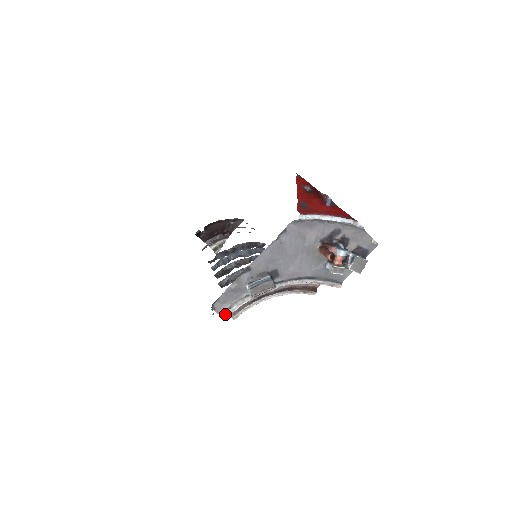
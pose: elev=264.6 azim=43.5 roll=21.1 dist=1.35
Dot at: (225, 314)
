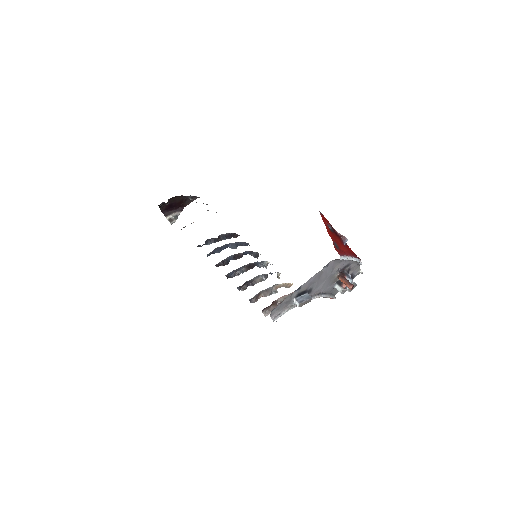
Dot at: (276, 318)
